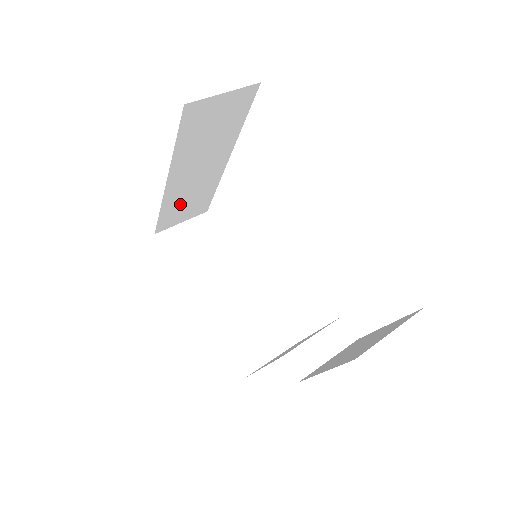
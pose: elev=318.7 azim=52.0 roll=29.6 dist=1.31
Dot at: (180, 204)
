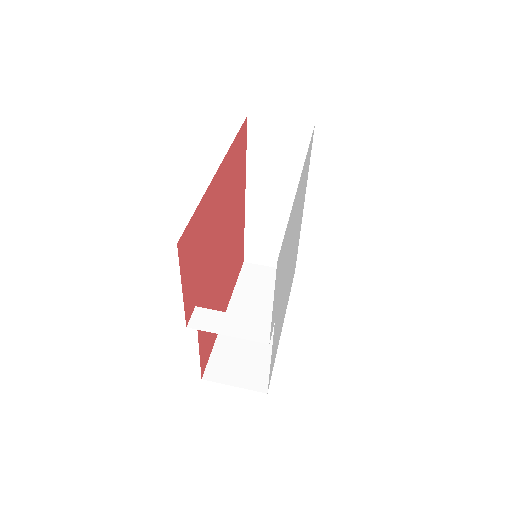
Dot at: (263, 237)
